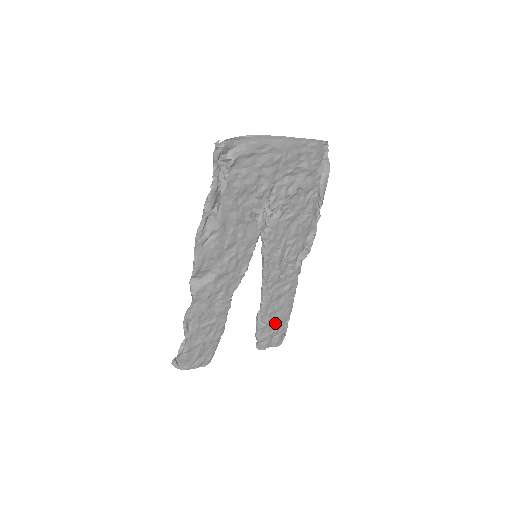
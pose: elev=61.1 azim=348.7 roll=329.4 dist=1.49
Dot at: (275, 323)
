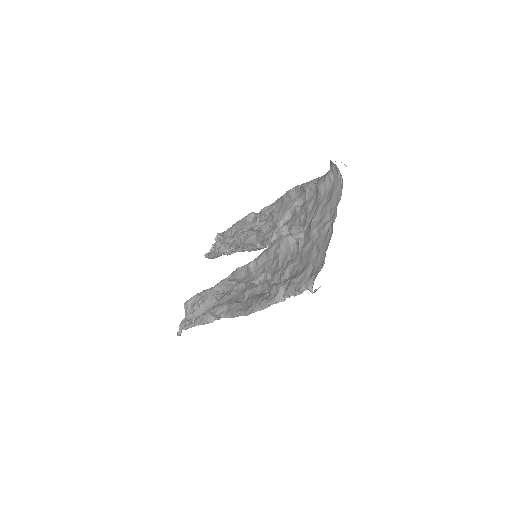
Dot at: occluded
